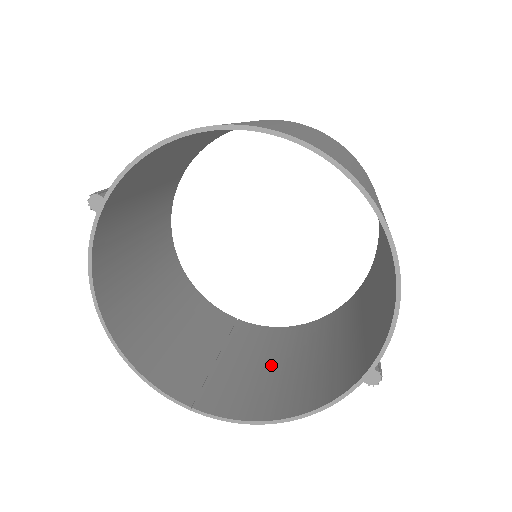
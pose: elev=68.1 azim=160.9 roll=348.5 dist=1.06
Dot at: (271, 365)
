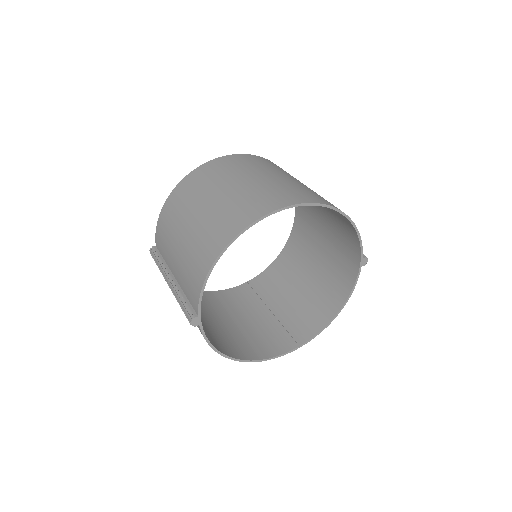
Dot at: (298, 290)
